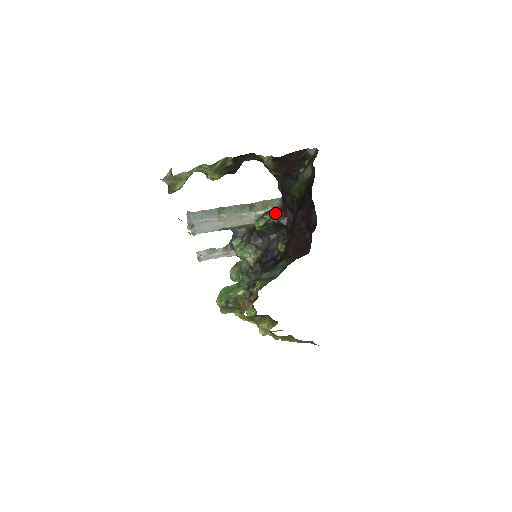
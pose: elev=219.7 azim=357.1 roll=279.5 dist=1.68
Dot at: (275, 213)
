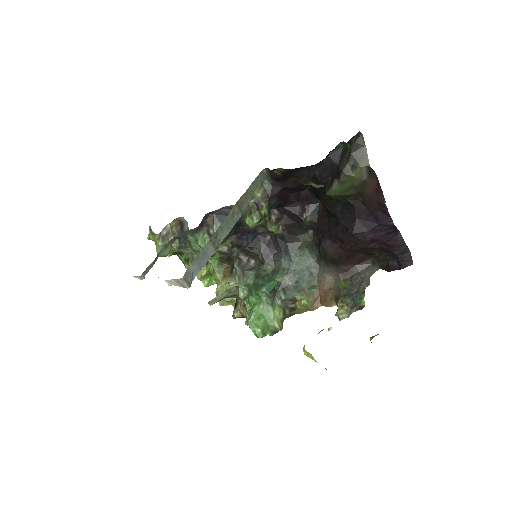
Dot at: (269, 200)
